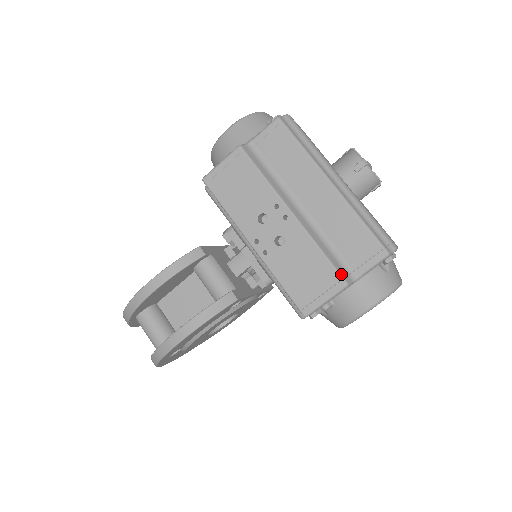
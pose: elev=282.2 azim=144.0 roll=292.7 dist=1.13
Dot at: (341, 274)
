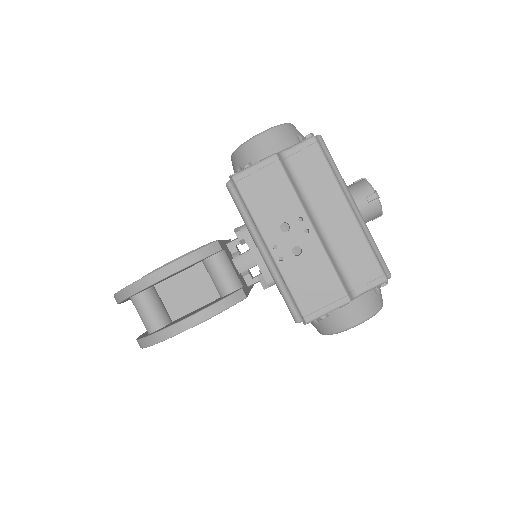
Dot at: (346, 291)
